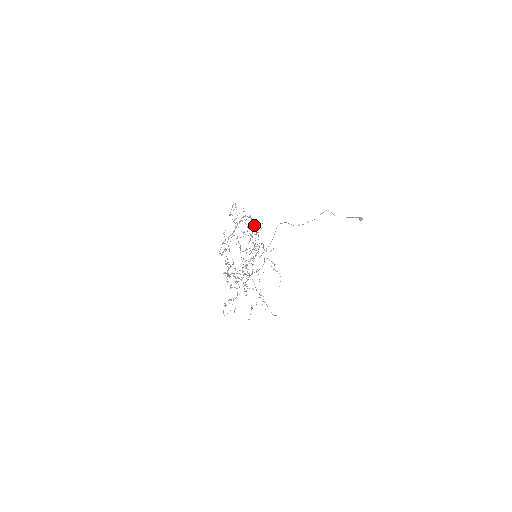
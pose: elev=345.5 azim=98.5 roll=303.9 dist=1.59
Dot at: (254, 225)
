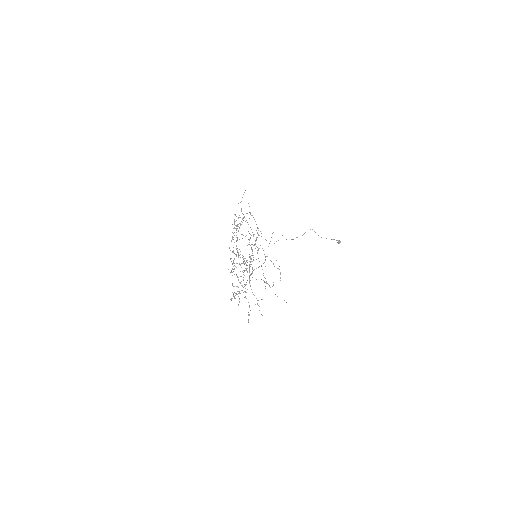
Dot at: occluded
